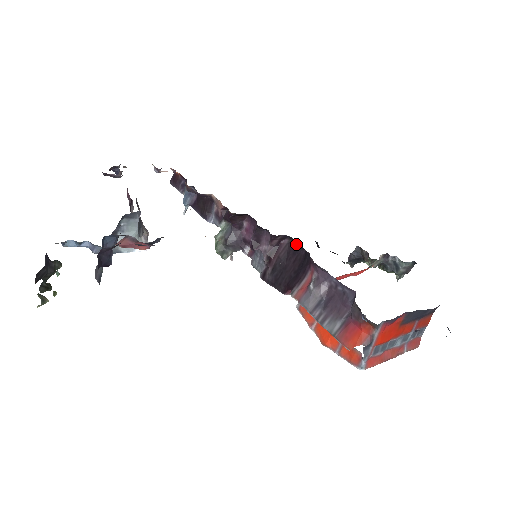
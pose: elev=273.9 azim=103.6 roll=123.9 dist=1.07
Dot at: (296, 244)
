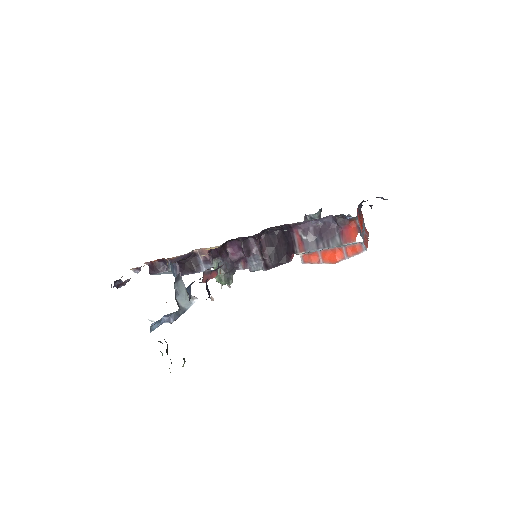
Dot at: (271, 231)
